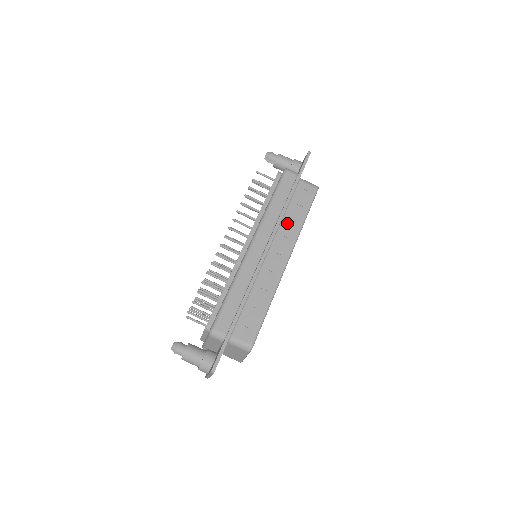
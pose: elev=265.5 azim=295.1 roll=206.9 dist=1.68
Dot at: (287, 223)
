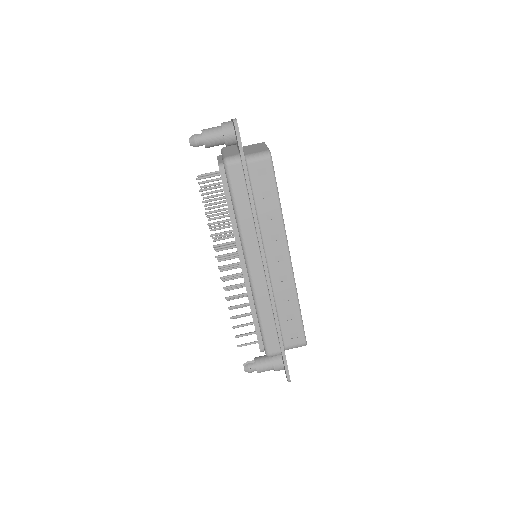
Dot at: (265, 221)
